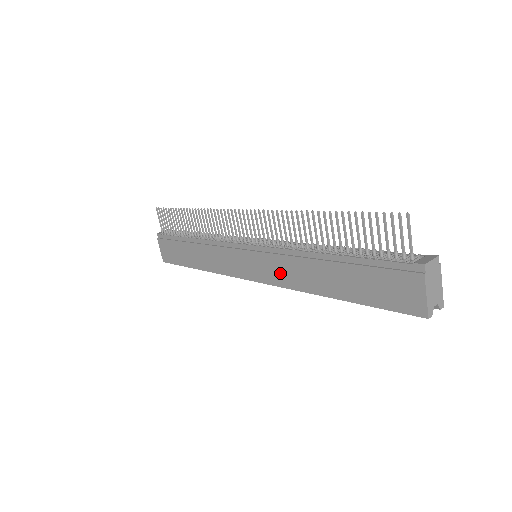
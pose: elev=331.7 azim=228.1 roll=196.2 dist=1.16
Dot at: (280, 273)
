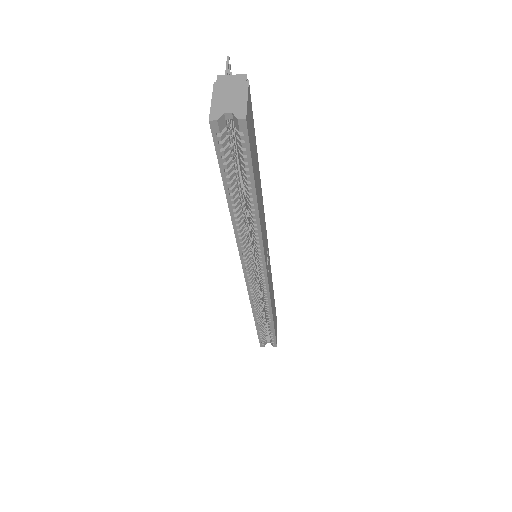
Dot at: occluded
